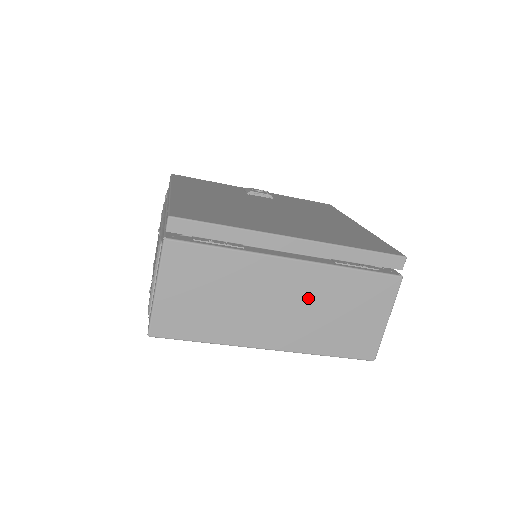
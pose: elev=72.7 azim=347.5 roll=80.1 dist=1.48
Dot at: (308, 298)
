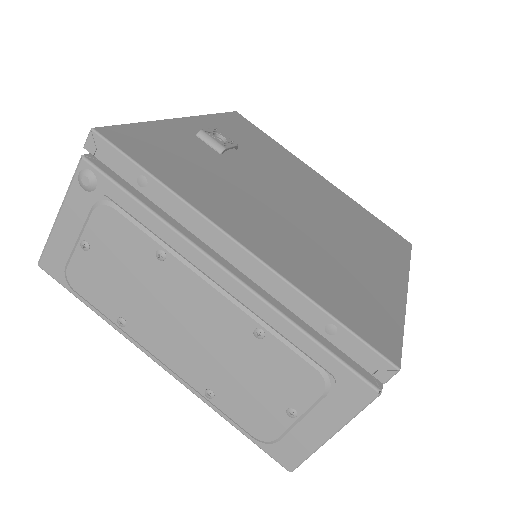
Dot at: occluded
